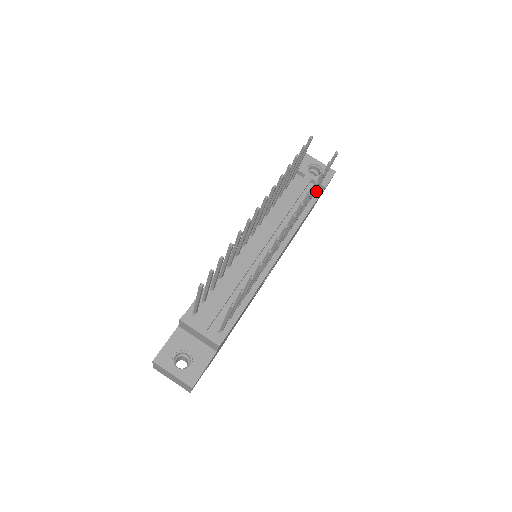
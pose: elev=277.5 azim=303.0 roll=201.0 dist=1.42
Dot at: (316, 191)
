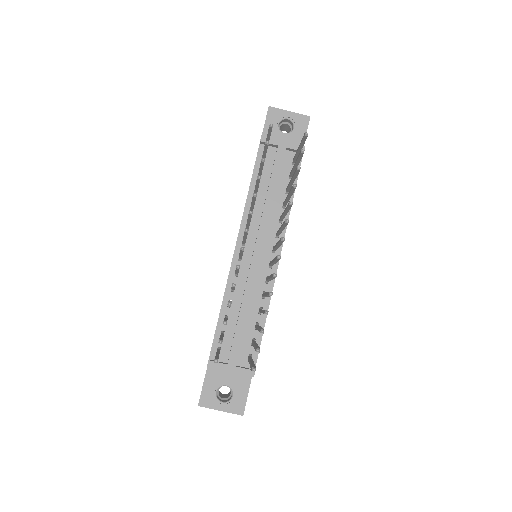
Dot at: occluded
